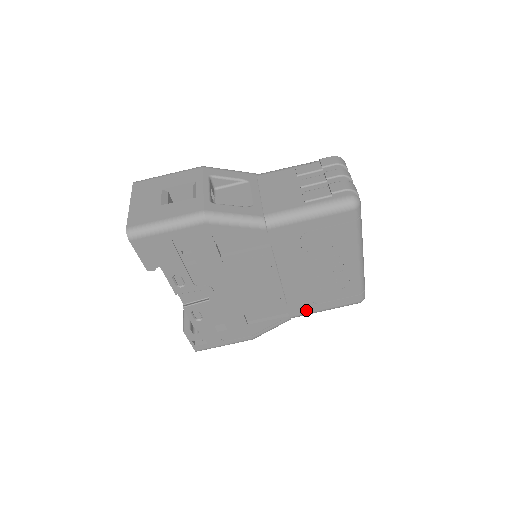
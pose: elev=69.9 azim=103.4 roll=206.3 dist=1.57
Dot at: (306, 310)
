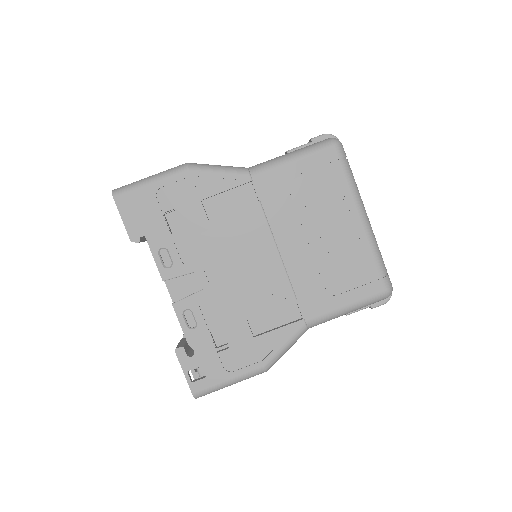
Dot at: (322, 308)
